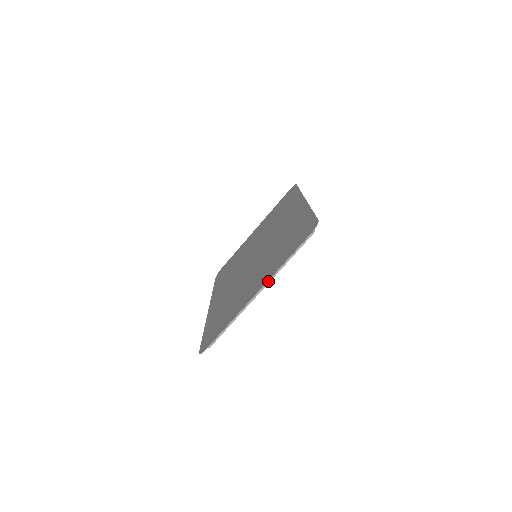
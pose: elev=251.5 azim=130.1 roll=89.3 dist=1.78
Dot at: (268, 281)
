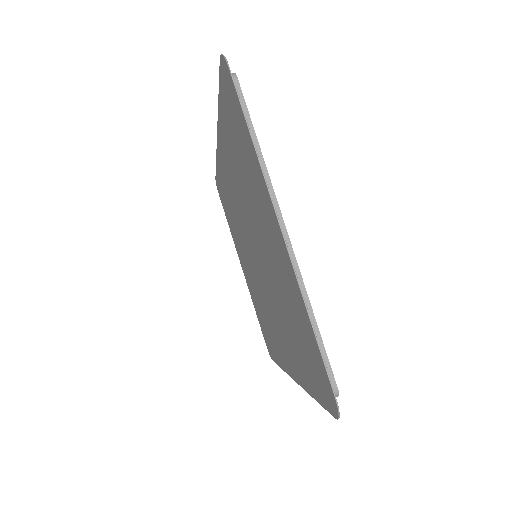
Dot at: (273, 200)
